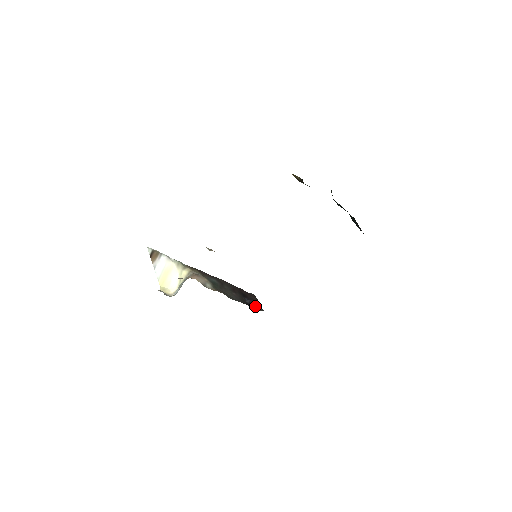
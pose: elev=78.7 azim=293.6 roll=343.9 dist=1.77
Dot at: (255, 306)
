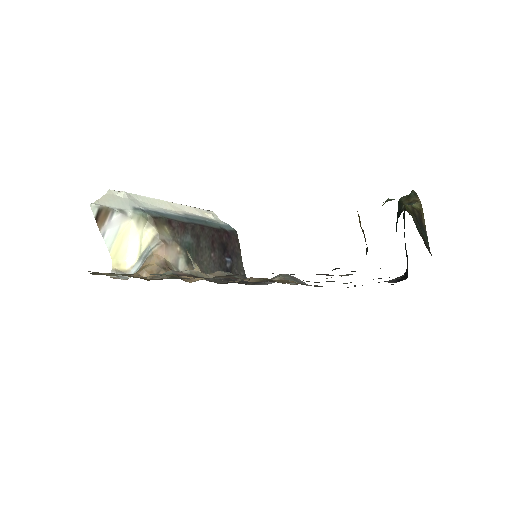
Dot at: (236, 270)
